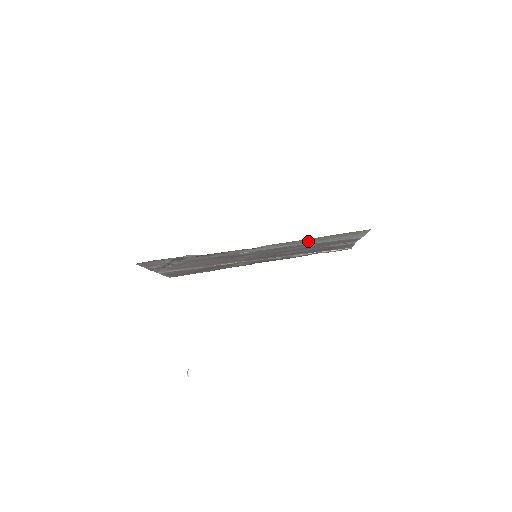
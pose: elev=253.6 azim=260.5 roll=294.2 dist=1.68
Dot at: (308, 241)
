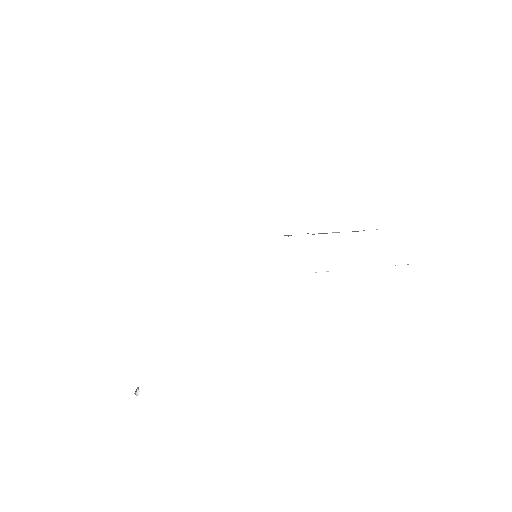
Dot at: occluded
